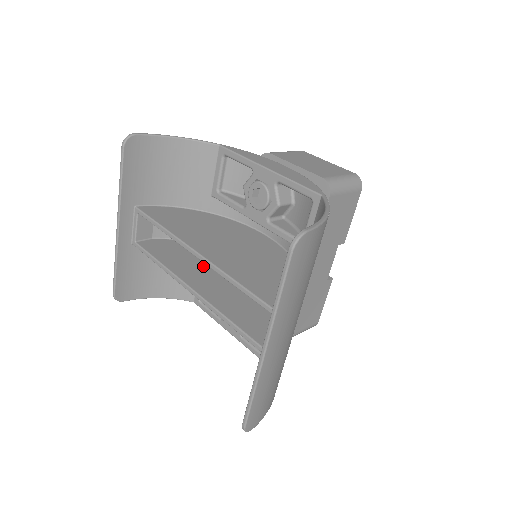
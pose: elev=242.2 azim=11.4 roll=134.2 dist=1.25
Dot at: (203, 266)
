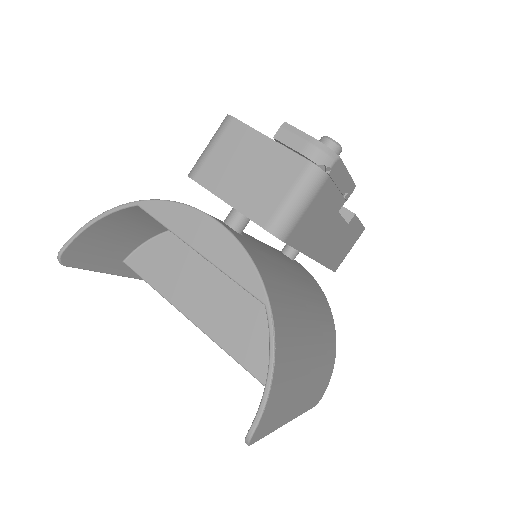
Dot at: occluded
